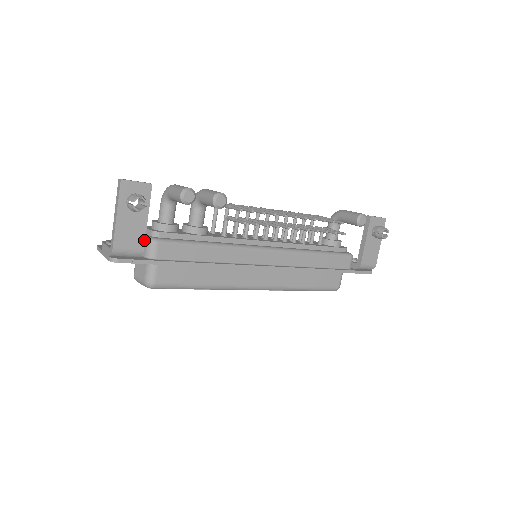
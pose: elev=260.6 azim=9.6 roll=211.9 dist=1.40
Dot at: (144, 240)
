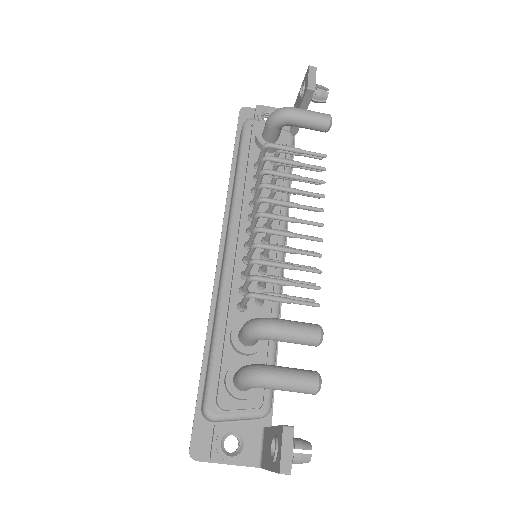
Dot at: occluded
